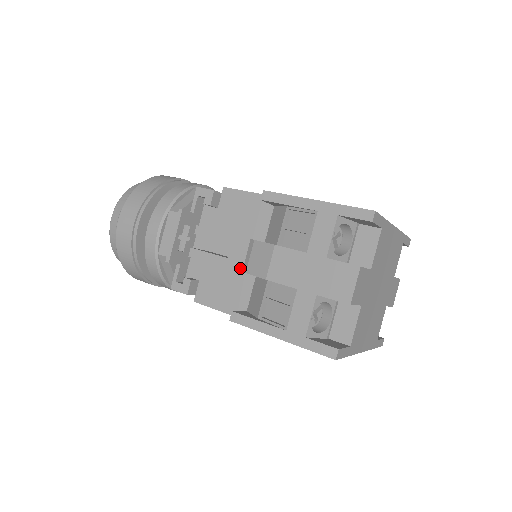
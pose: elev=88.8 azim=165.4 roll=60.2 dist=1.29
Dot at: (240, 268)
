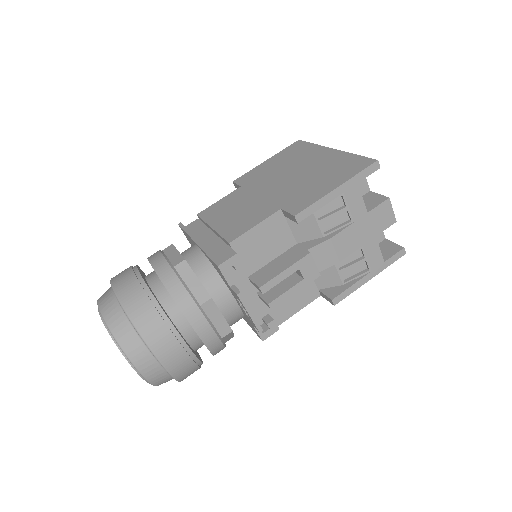
Dot at: (318, 275)
